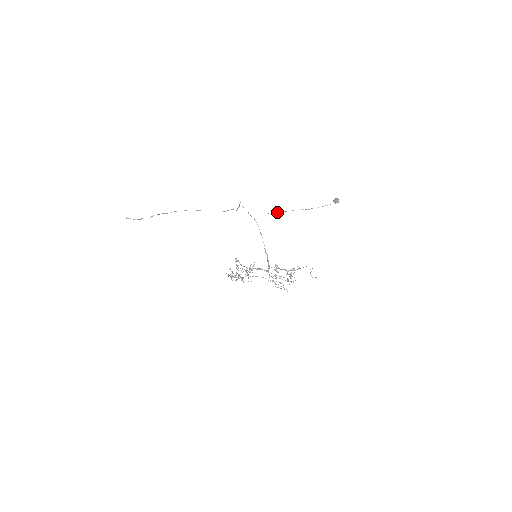
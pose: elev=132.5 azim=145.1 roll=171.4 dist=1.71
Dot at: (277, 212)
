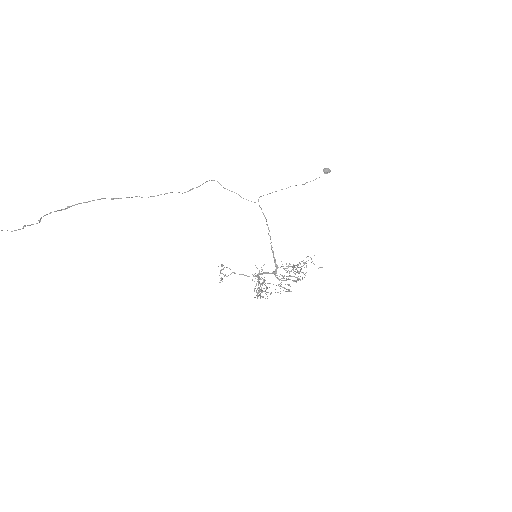
Dot at: (275, 191)
